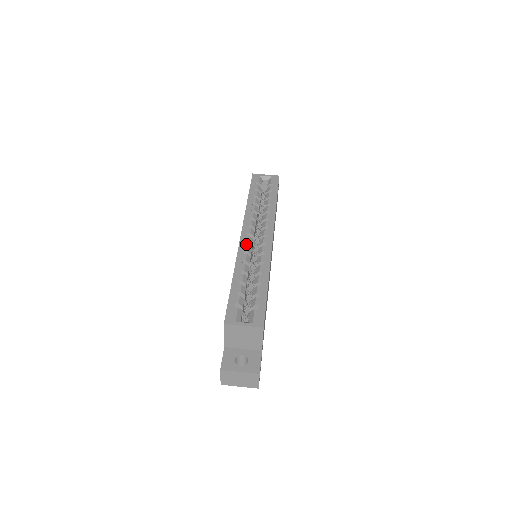
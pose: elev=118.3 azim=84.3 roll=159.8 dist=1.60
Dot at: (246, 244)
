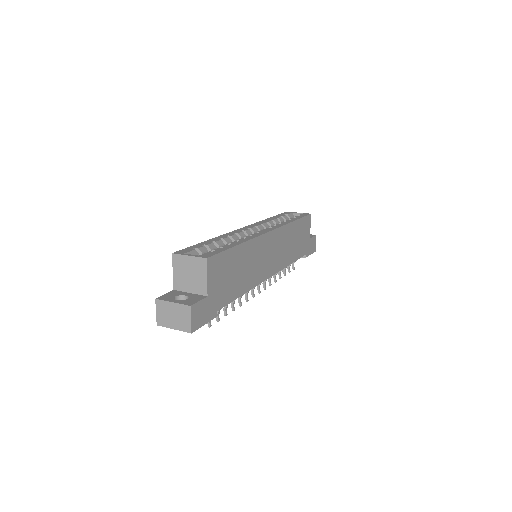
Dot at: occluded
